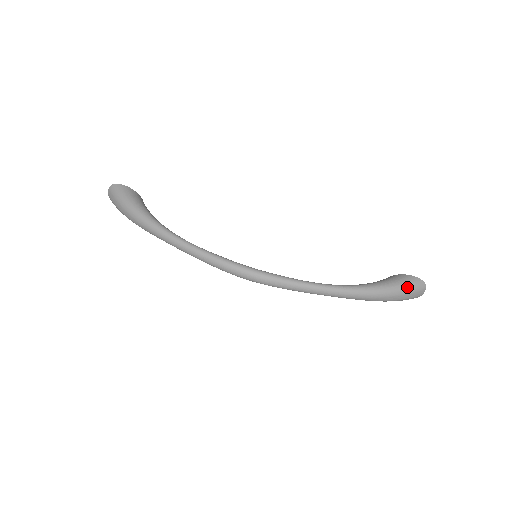
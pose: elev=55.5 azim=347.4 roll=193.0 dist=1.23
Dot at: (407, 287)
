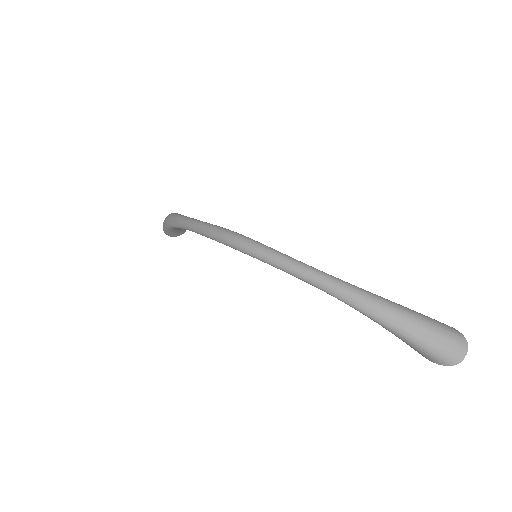
Dot at: (433, 322)
